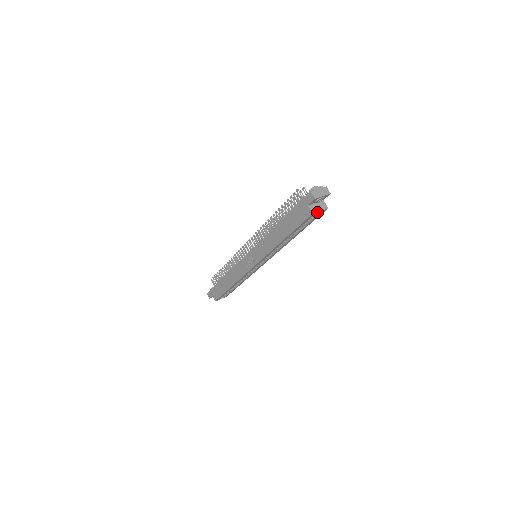
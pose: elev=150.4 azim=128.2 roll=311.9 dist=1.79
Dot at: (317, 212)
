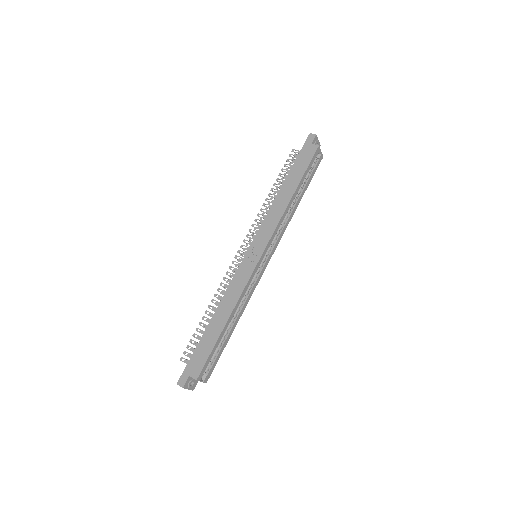
Dot at: (317, 157)
